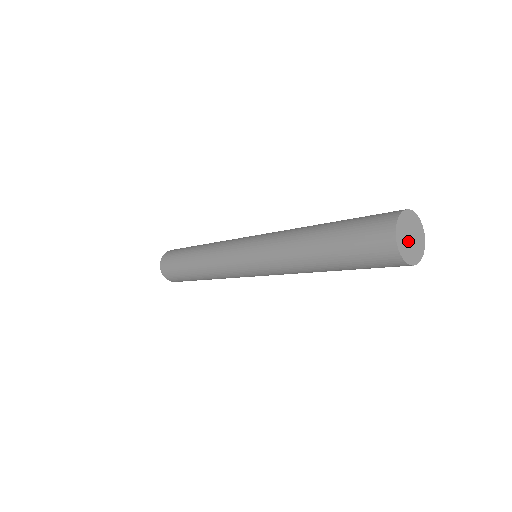
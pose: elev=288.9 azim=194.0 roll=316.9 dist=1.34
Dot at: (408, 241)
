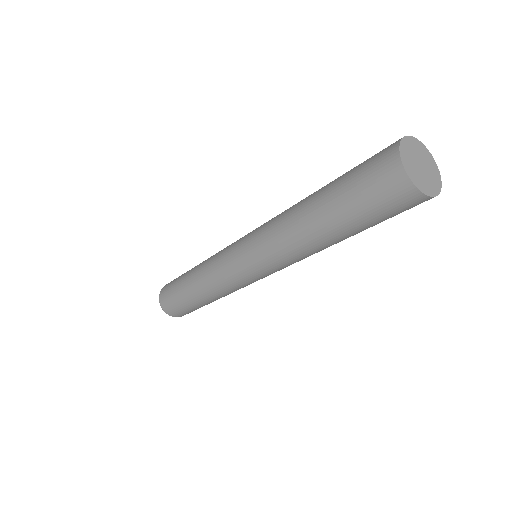
Dot at: (416, 165)
